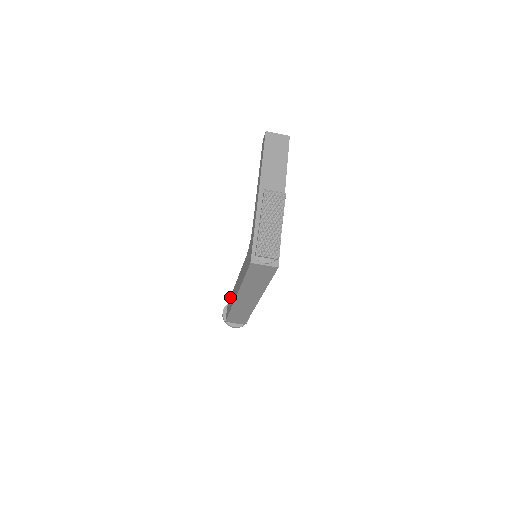
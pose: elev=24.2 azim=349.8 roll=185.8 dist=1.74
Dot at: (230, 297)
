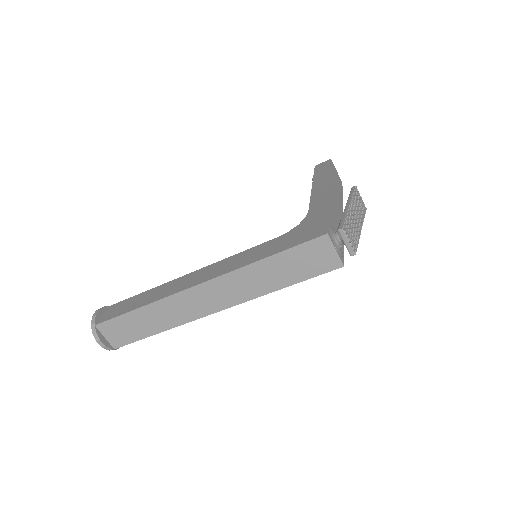
Dot at: (136, 295)
